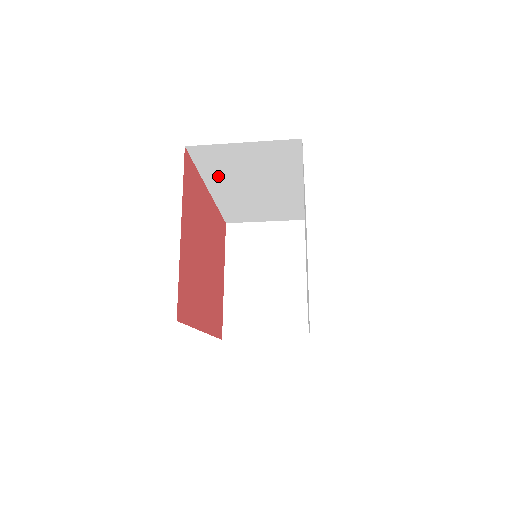
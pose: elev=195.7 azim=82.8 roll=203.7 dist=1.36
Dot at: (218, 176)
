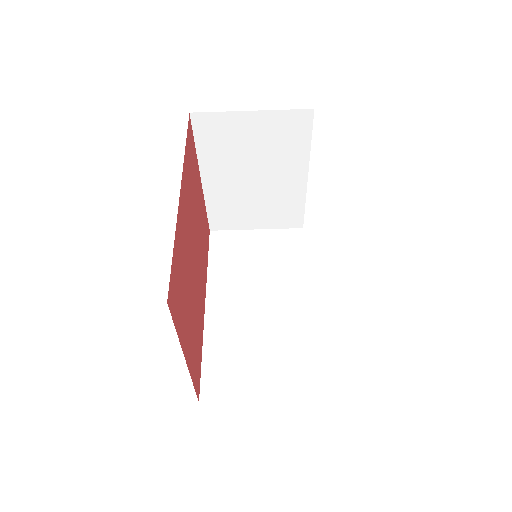
Dot at: (224, 275)
